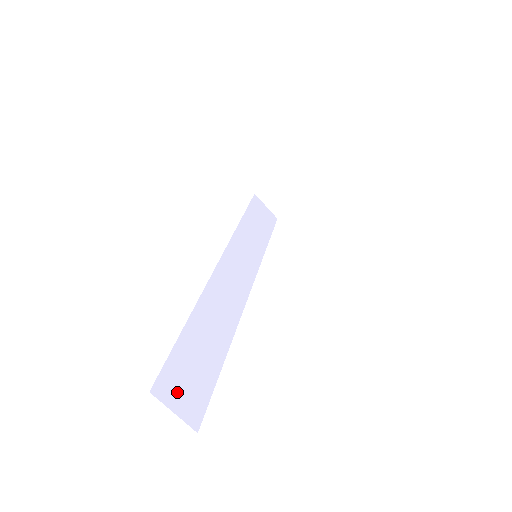
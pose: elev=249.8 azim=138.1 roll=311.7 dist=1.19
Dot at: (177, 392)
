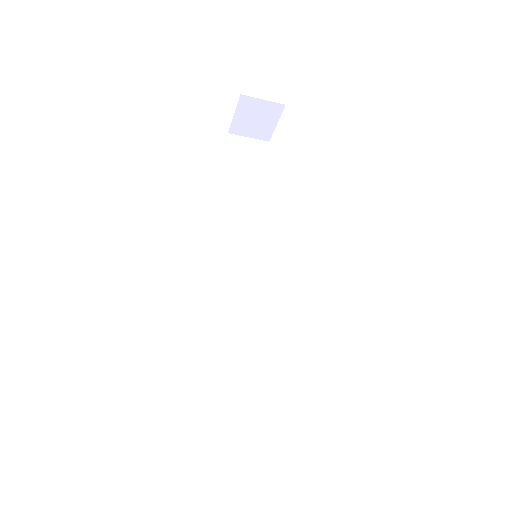
Dot at: (241, 482)
